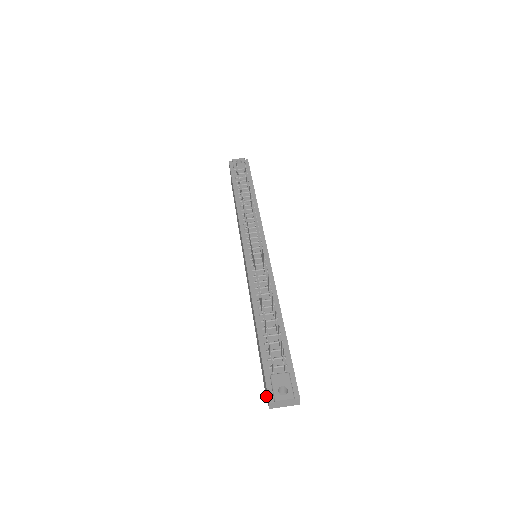
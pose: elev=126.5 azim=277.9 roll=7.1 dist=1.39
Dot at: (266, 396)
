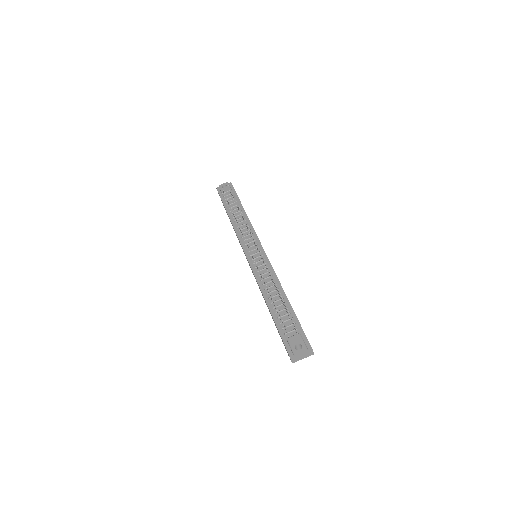
Dot at: occluded
